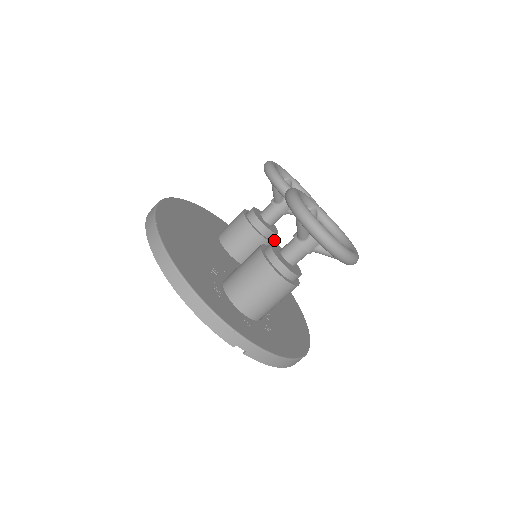
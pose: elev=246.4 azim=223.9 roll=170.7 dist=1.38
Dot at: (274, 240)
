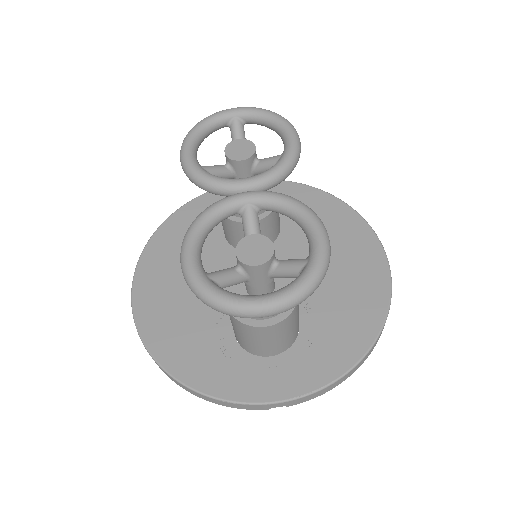
Dot at: occluded
